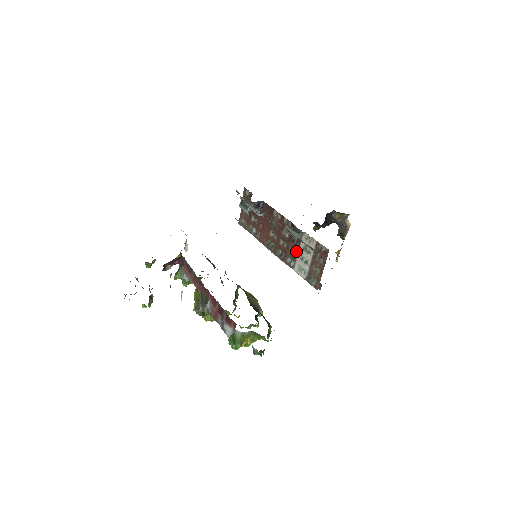
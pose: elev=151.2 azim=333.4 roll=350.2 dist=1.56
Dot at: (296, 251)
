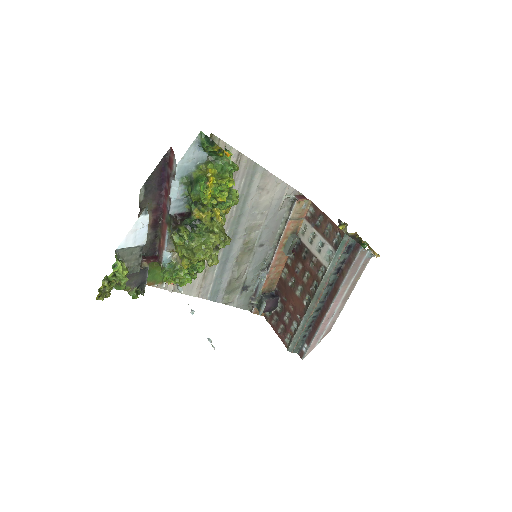
Dot at: (313, 259)
